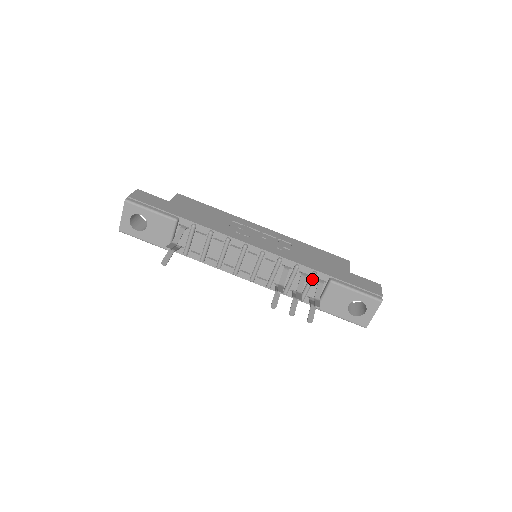
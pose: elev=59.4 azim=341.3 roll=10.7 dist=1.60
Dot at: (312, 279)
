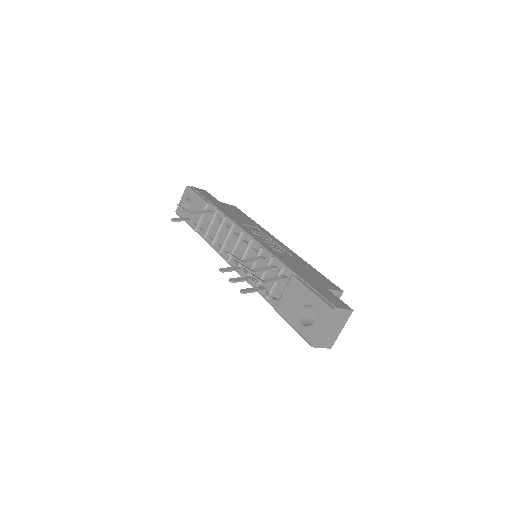
Dot at: (279, 273)
